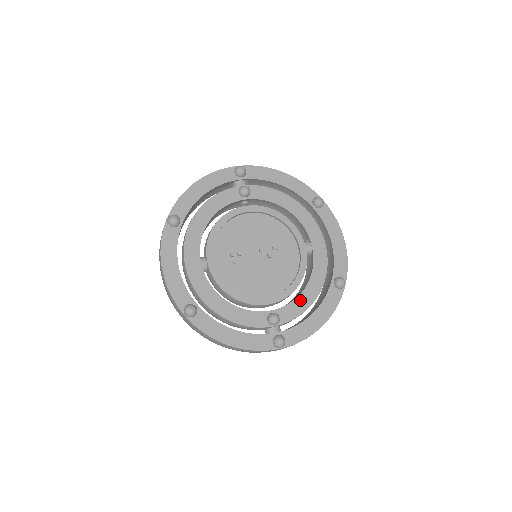
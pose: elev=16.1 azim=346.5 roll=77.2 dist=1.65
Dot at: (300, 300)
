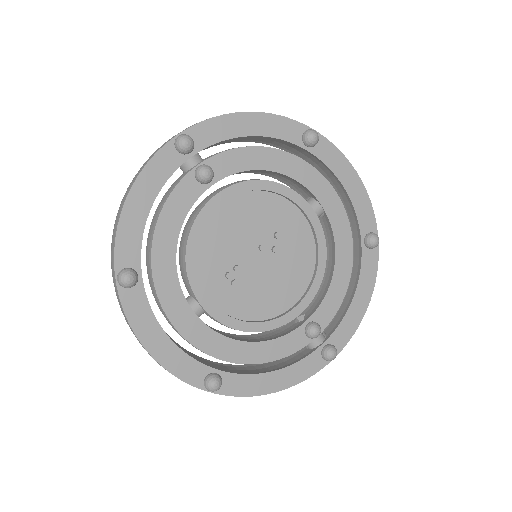
Dot at: (333, 288)
